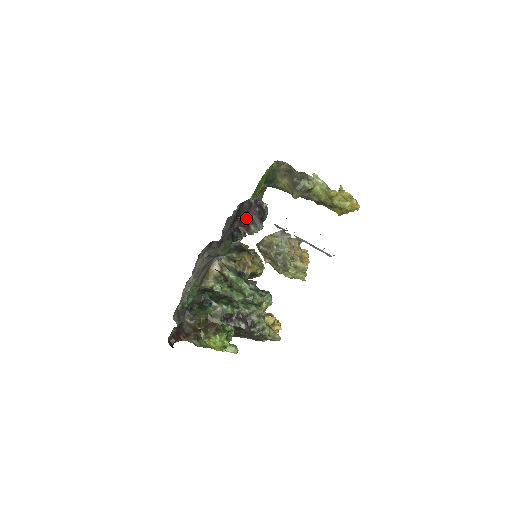
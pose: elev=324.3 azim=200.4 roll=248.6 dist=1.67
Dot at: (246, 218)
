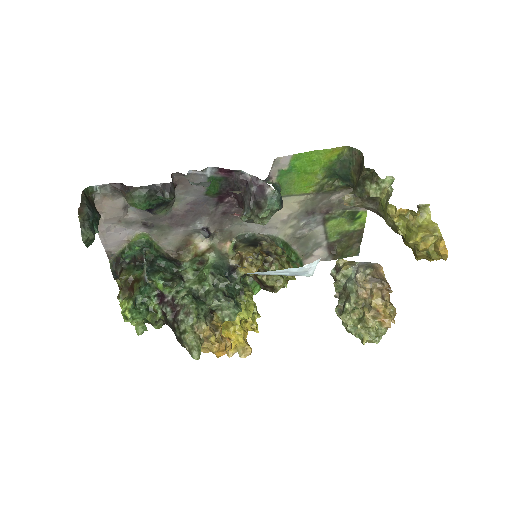
Dot at: (240, 196)
